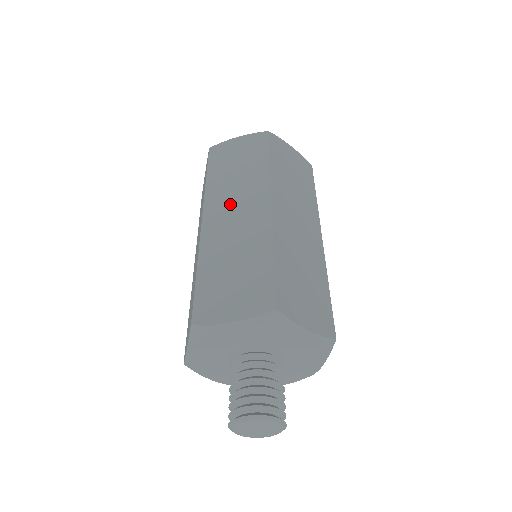
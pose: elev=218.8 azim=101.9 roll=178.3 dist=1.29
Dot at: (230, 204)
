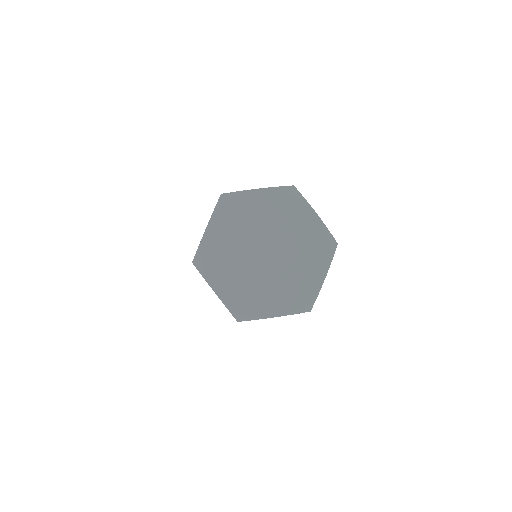
Dot at: occluded
